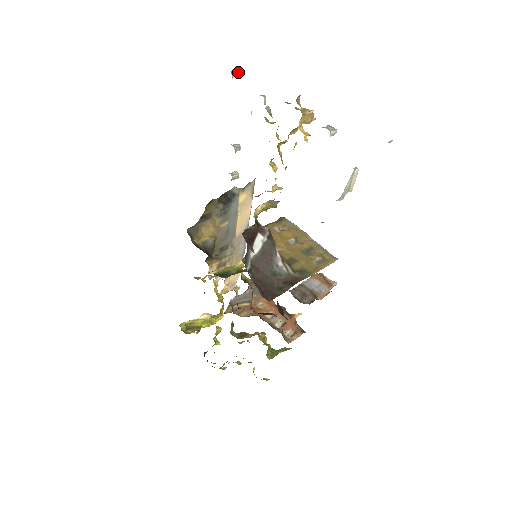
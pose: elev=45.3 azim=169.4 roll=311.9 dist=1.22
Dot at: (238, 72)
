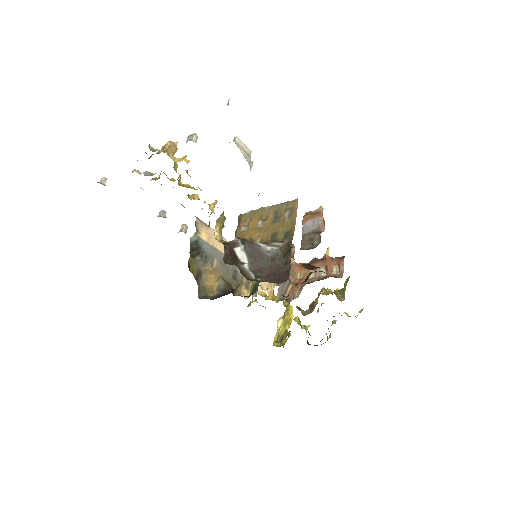
Dot at: (103, 177)
